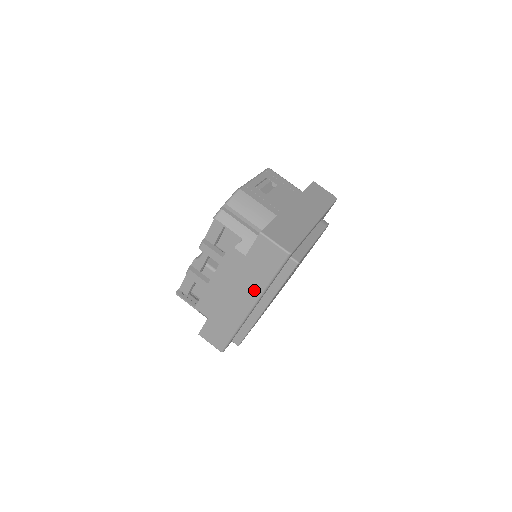
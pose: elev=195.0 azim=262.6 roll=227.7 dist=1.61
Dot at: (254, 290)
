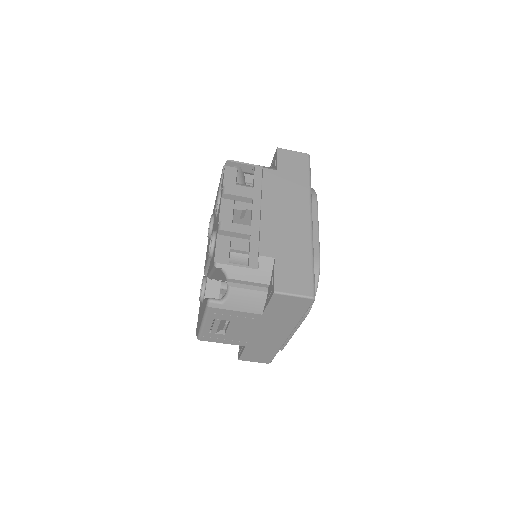
Dot at: occluded
